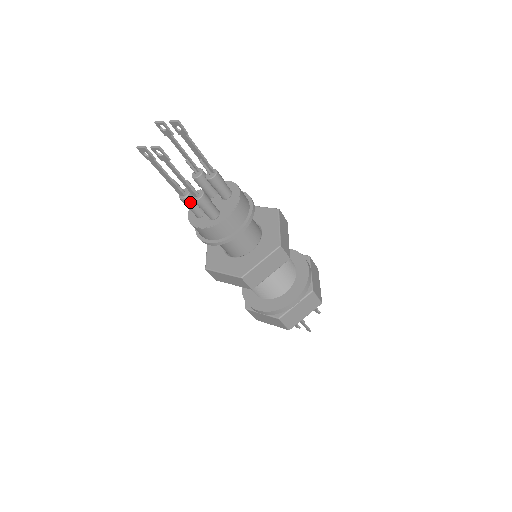
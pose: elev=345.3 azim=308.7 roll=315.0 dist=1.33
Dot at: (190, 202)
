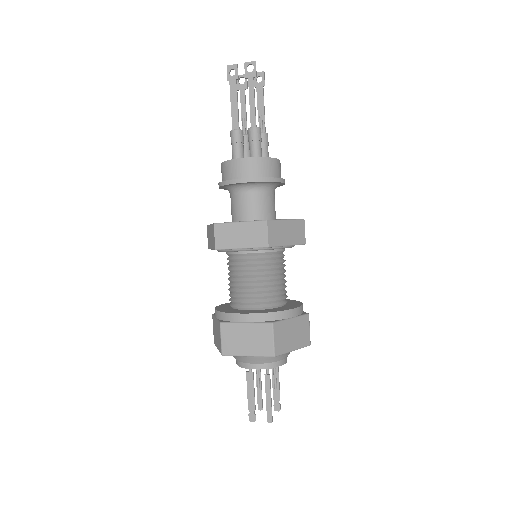
Dot at: (240, 137)
